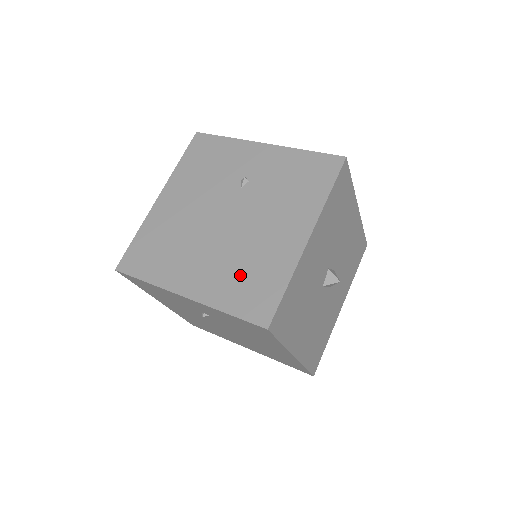
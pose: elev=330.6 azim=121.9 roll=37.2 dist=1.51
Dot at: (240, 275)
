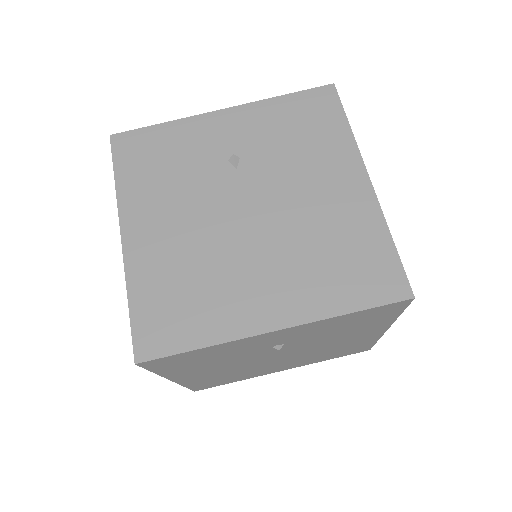
Dot at: (327, 355)
